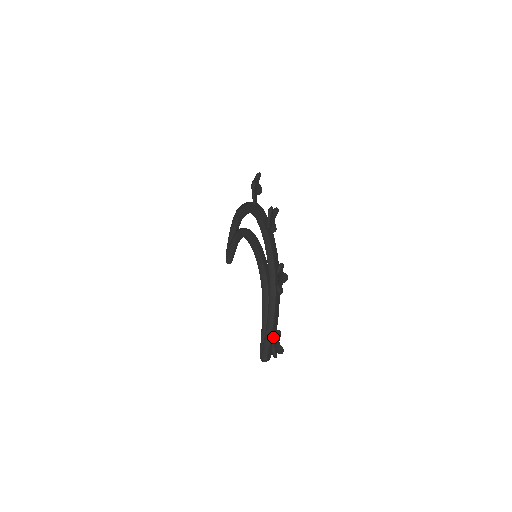
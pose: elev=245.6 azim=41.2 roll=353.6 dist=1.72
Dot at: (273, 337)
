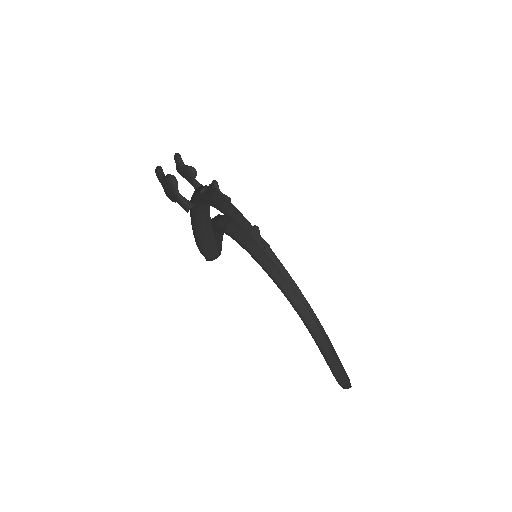
Dot at: occluded
